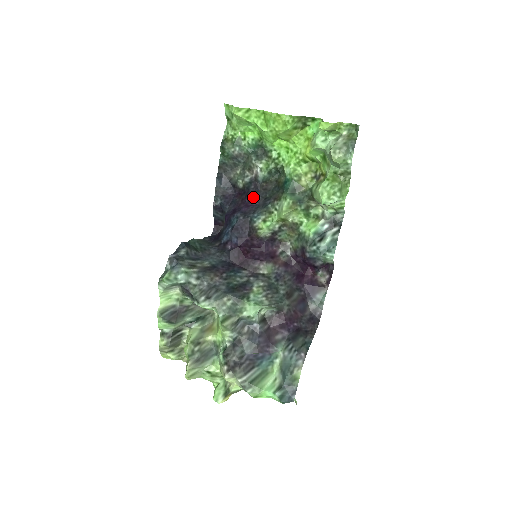
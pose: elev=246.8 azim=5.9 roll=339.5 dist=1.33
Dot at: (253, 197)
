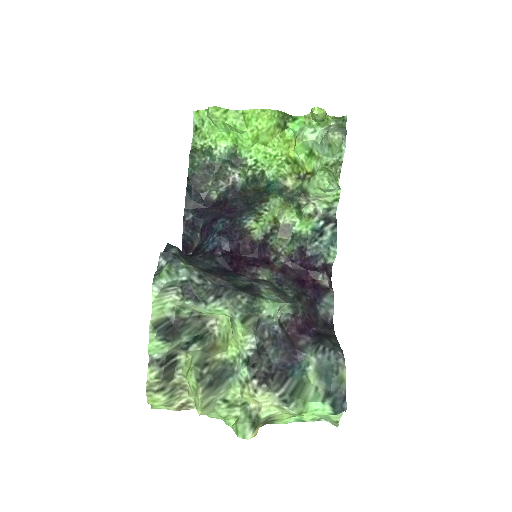
Dot at: (234, 204)
